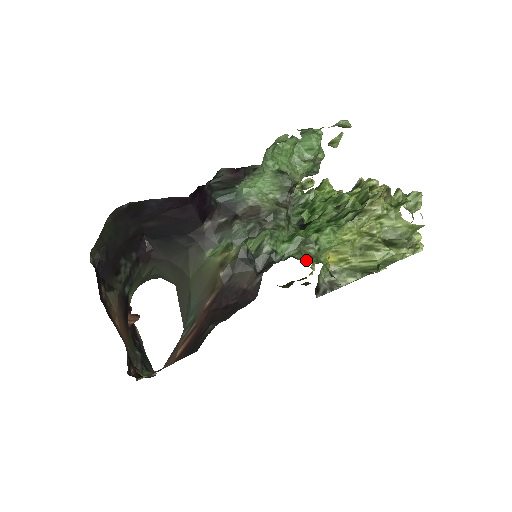
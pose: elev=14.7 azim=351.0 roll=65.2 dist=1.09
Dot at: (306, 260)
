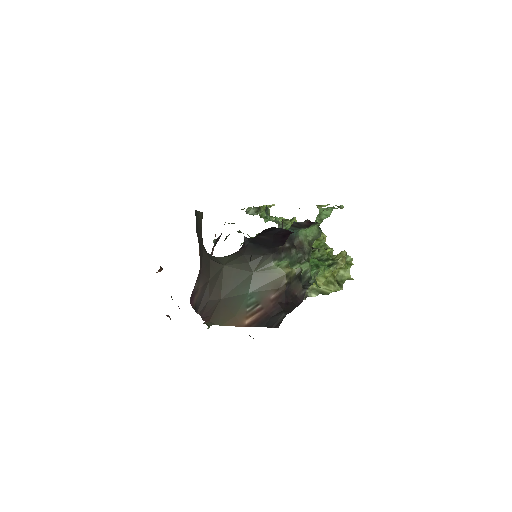
Dot at: occluded
